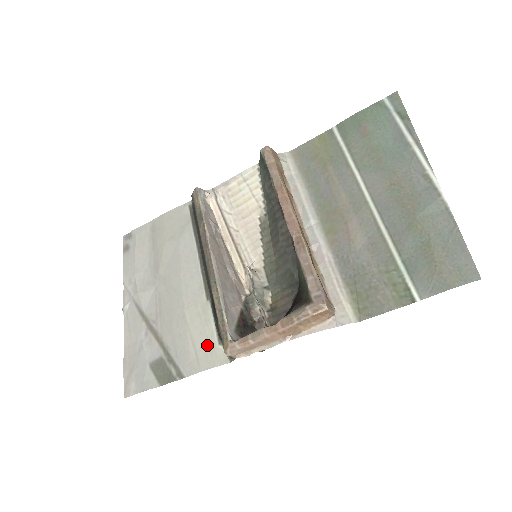
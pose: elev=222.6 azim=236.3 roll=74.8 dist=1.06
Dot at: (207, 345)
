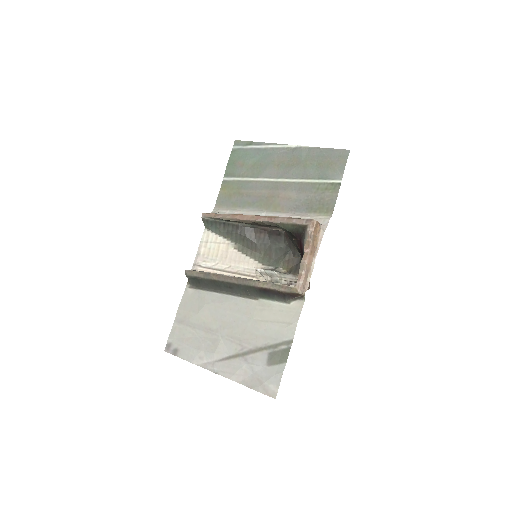
Dot at: (284, 312)
